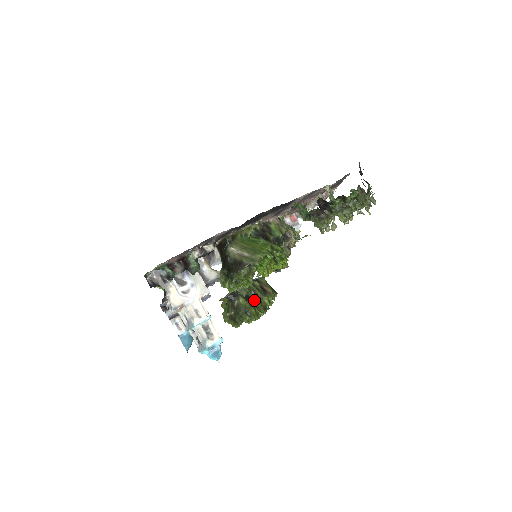
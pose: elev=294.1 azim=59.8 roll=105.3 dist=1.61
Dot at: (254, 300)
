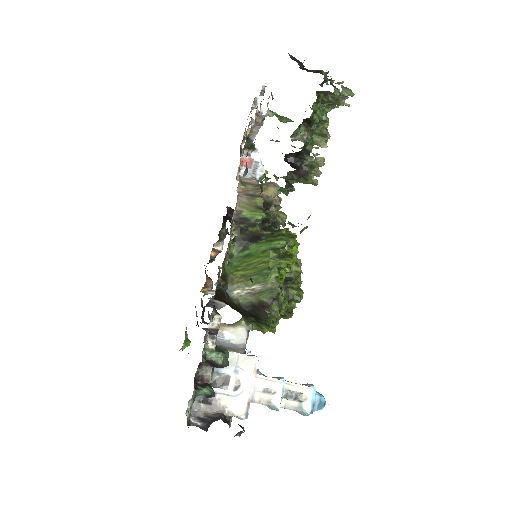
Dot at: (285, 282)
